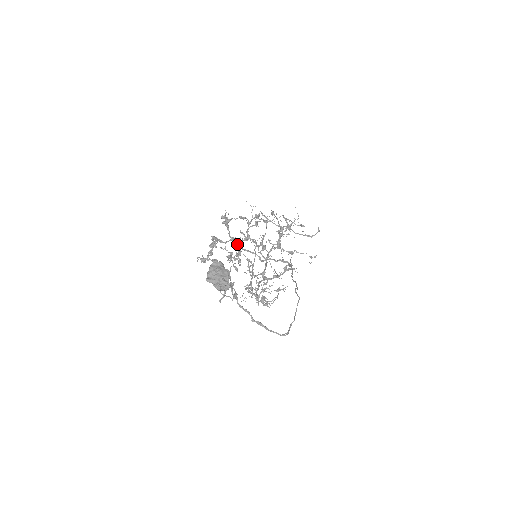
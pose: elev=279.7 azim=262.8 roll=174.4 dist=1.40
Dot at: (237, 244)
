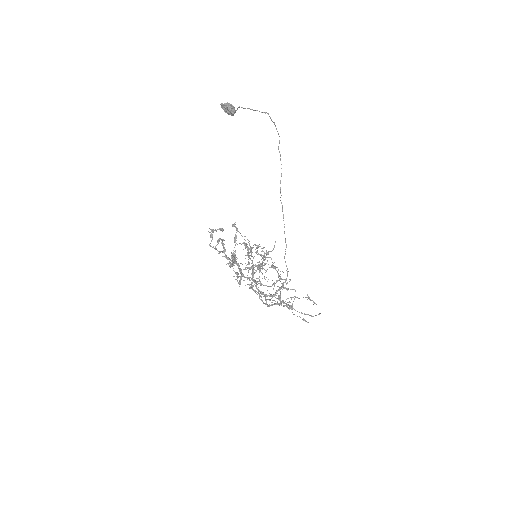
Dot at: (241, 273)
